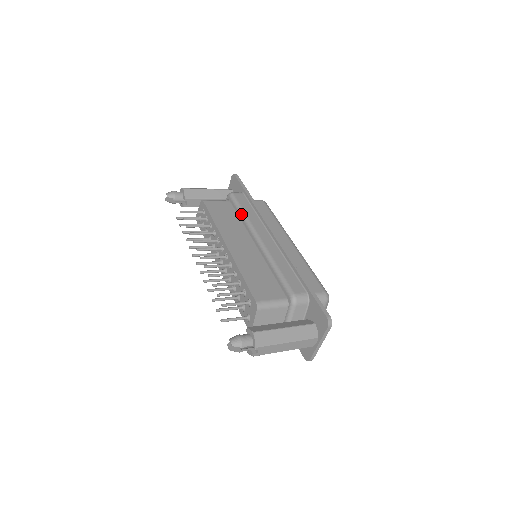
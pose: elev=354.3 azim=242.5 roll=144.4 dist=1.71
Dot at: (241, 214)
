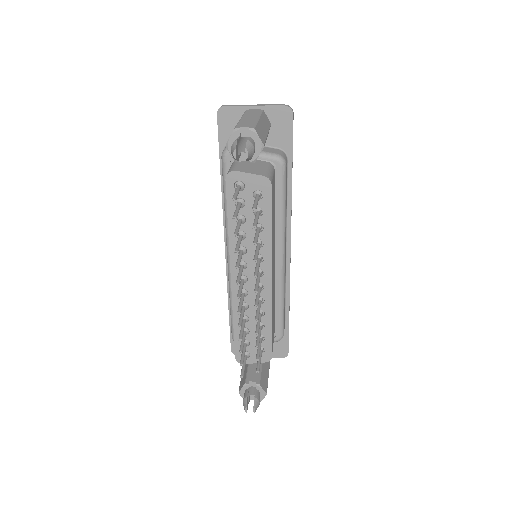
Dot at: (283, 212)
